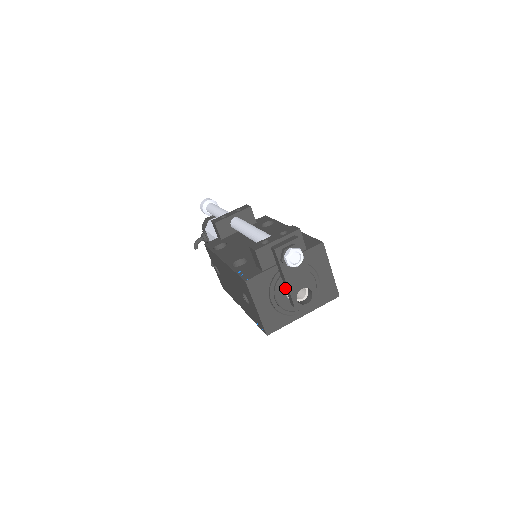
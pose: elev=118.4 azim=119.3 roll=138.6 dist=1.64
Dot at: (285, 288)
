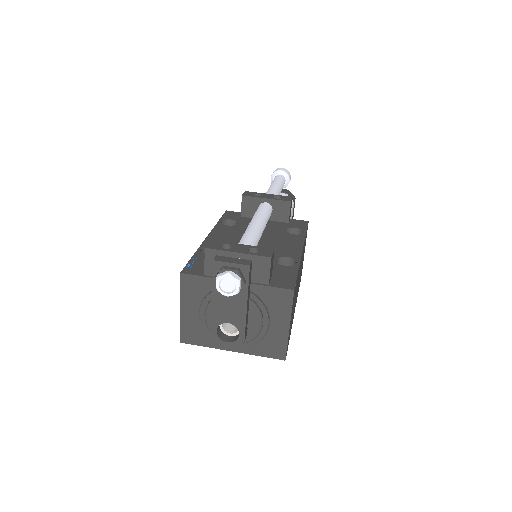
Dot at: occluded
